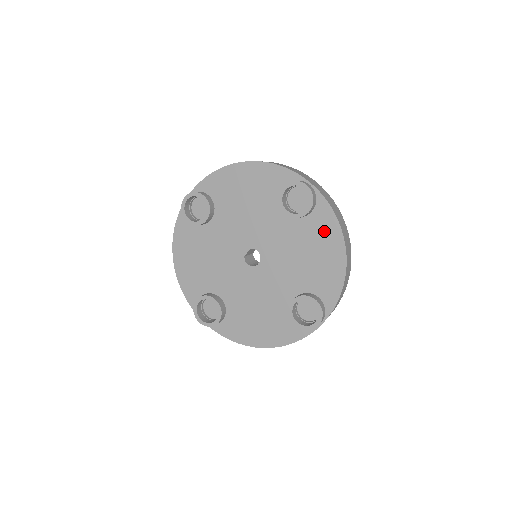
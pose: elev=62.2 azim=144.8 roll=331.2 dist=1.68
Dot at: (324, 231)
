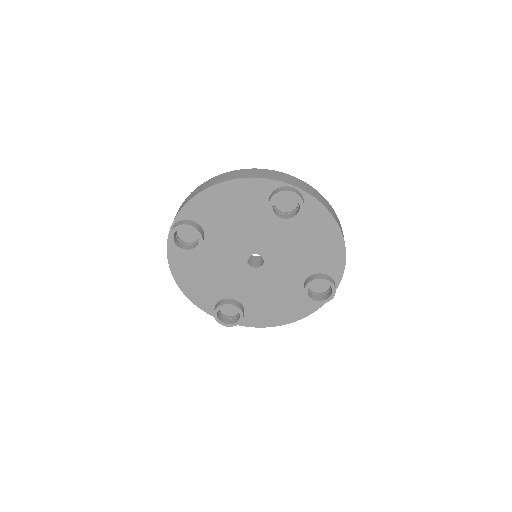
Dot at: (318, 223)
